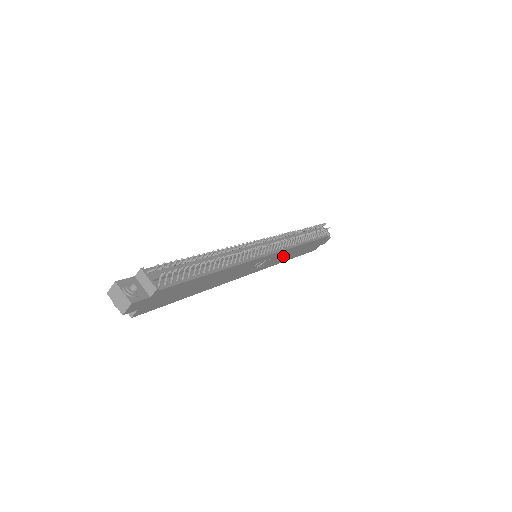
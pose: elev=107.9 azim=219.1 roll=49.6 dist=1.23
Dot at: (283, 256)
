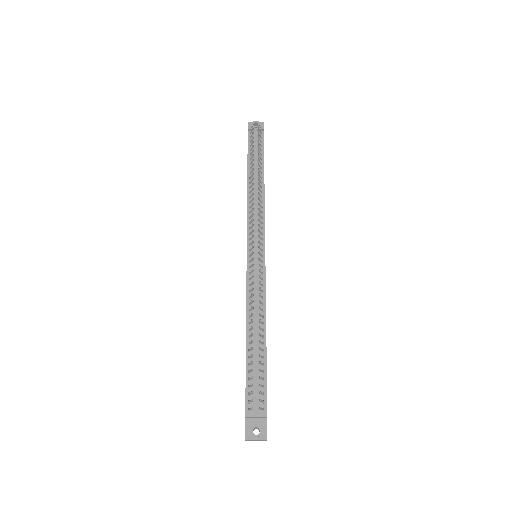
Dot at: occluded
